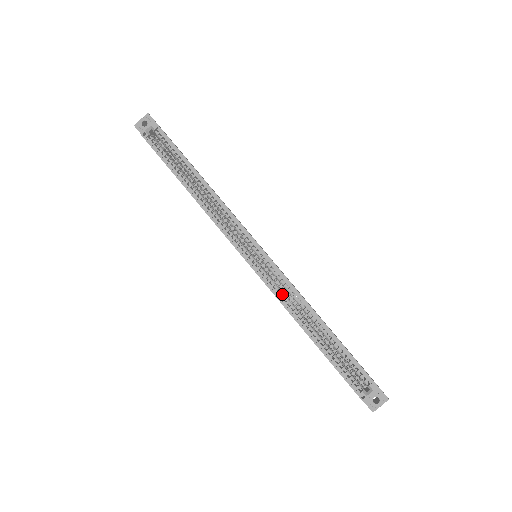
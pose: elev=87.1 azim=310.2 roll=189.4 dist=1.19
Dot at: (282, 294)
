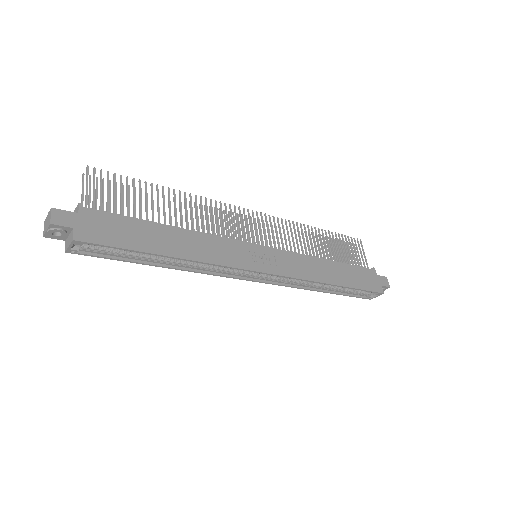
Dot at: (294, 282)
